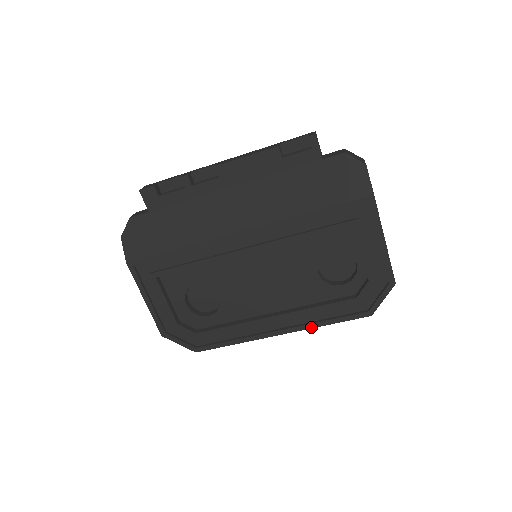
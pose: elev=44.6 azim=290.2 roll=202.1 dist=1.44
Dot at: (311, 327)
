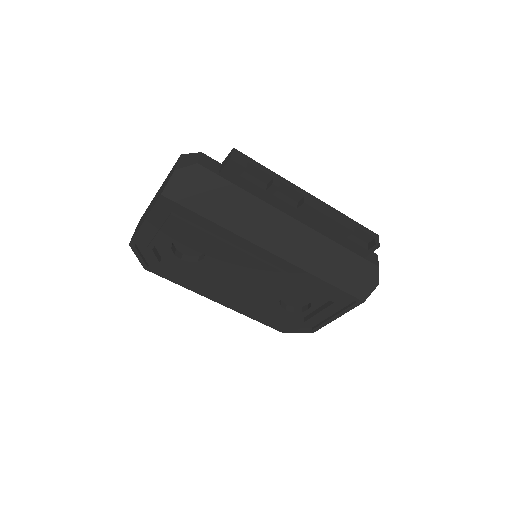
Dot at: (242, 313)
